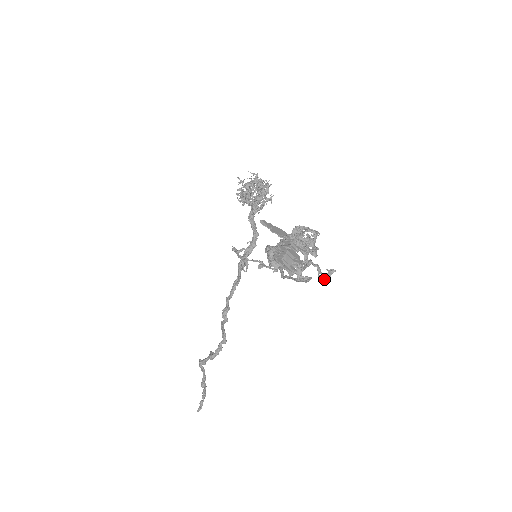
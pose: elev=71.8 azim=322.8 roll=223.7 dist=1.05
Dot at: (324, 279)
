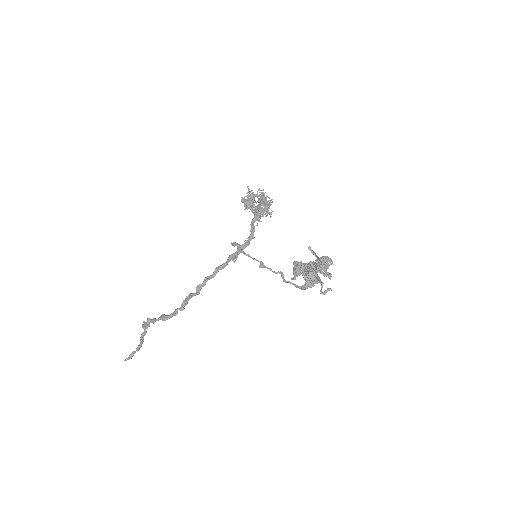
Dot at: (322, 293)
